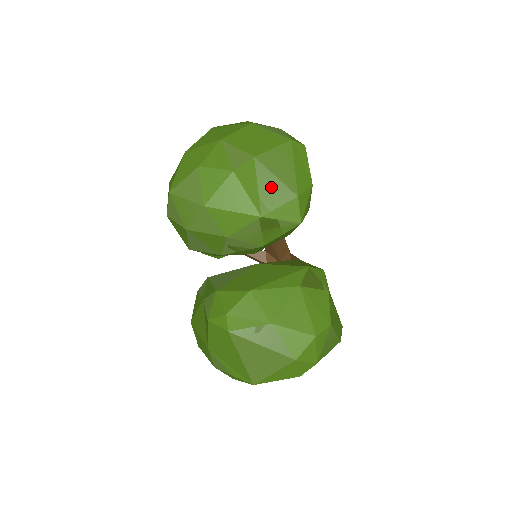
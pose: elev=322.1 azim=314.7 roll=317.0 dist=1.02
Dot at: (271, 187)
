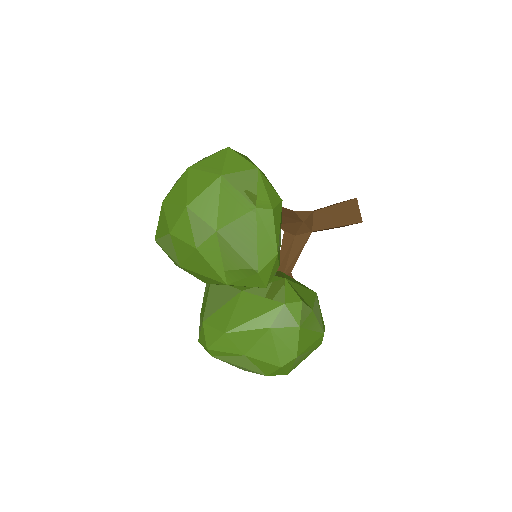
Dot at: (234, 261)
